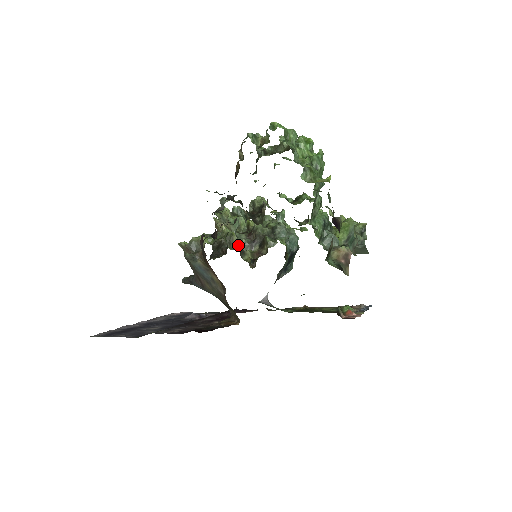
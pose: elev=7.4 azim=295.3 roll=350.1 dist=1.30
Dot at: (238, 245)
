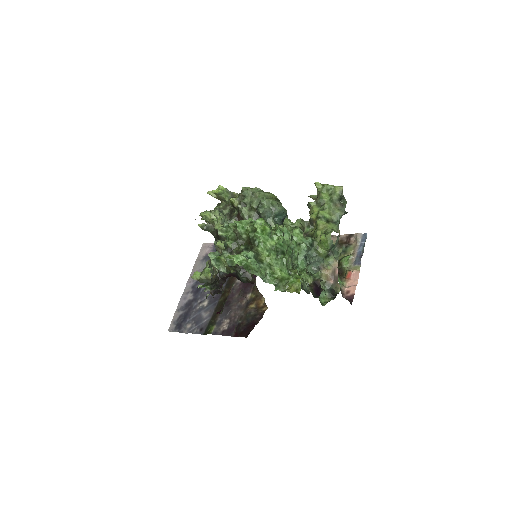
Dot at: occluded
